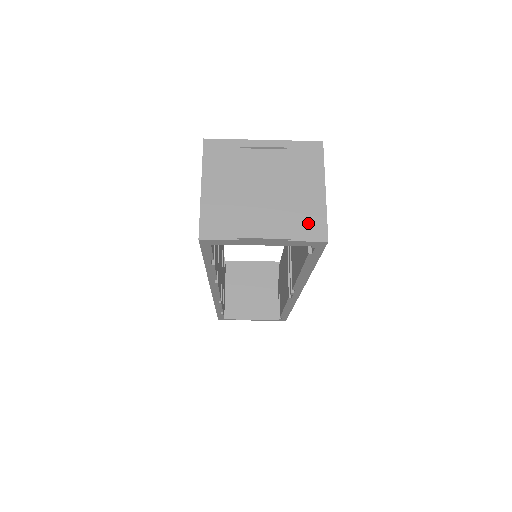
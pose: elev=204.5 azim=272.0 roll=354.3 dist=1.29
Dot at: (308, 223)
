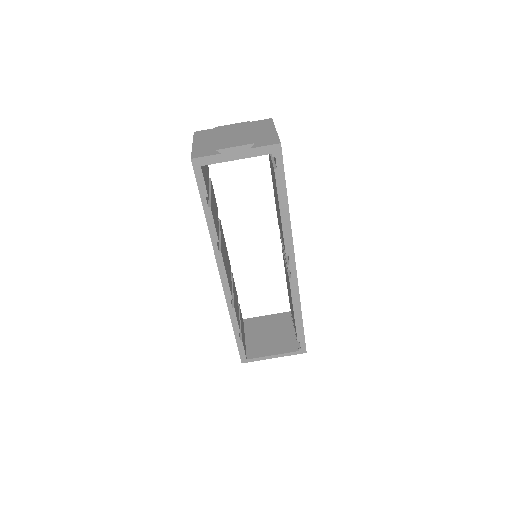
Dot at: (266, 141)
